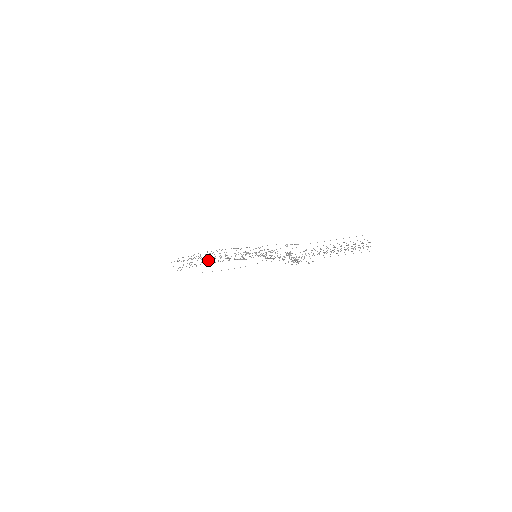
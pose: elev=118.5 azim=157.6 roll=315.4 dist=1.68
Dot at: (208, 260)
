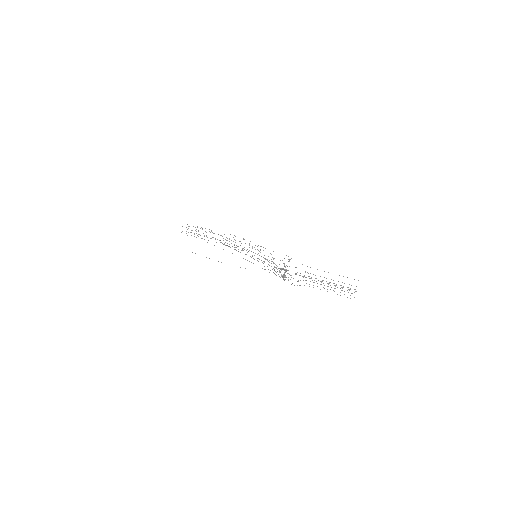
Dot at: occluded
